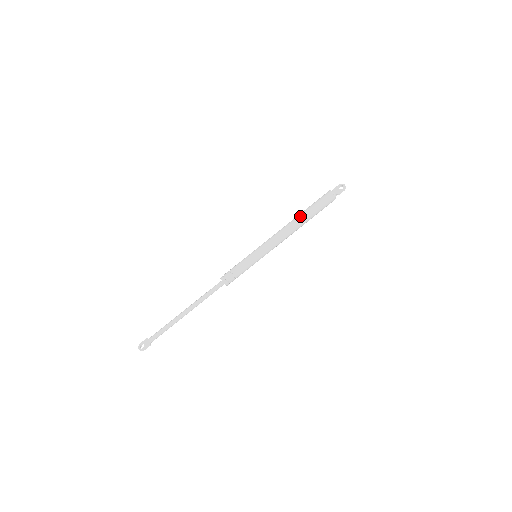
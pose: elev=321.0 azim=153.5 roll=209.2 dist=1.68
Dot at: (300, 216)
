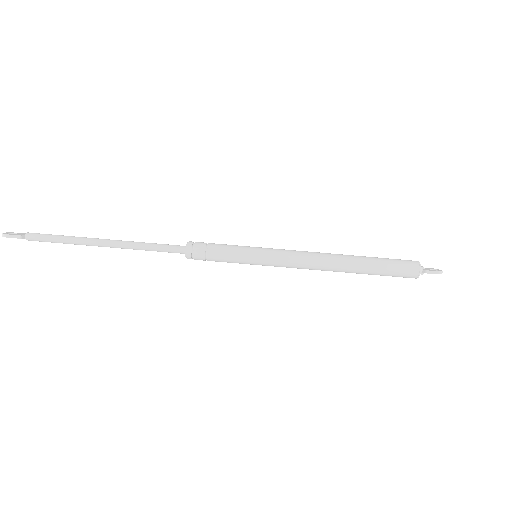
Dot at: occluded
